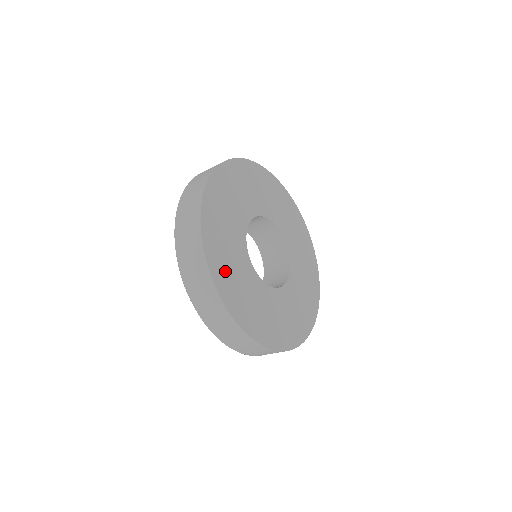
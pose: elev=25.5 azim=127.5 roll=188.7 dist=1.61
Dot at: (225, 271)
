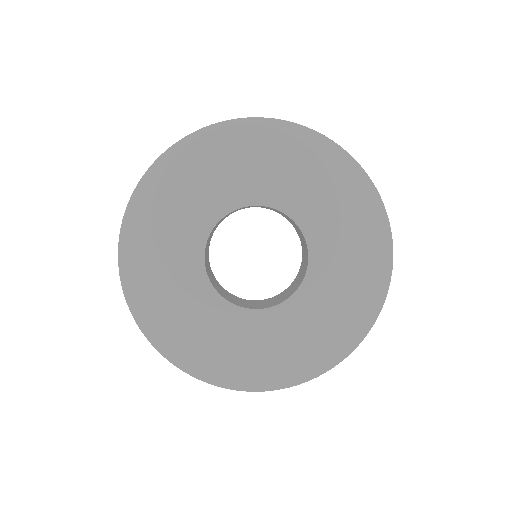
Dot at: (201, 351)
